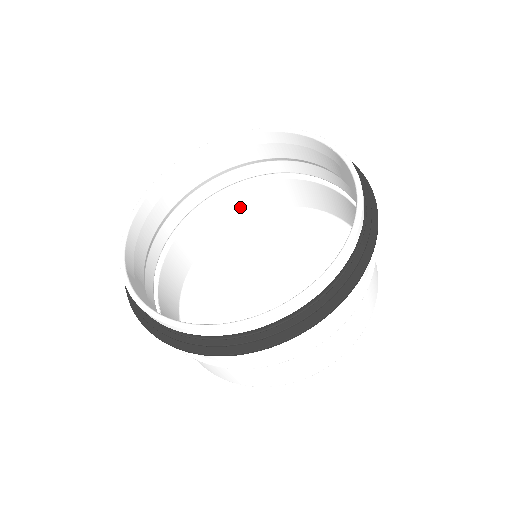
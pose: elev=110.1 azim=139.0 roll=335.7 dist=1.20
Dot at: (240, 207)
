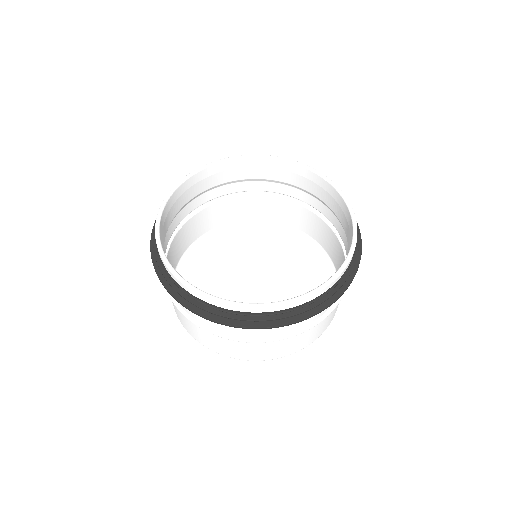
Dot at: (294, 217)
